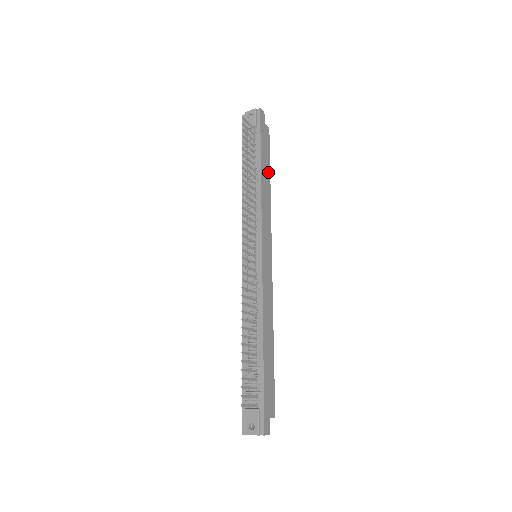
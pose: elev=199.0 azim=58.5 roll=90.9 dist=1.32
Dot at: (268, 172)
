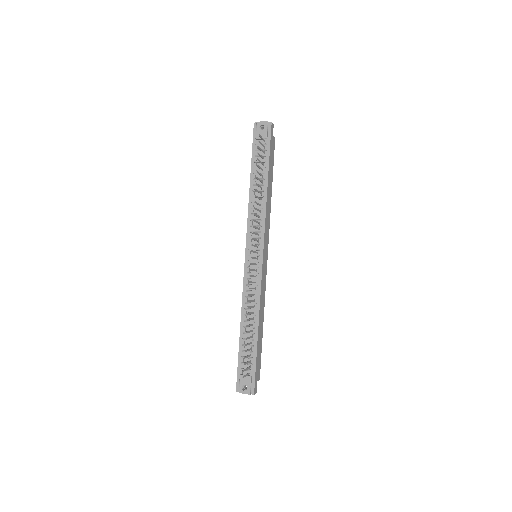
Dot at: (271, 182)
